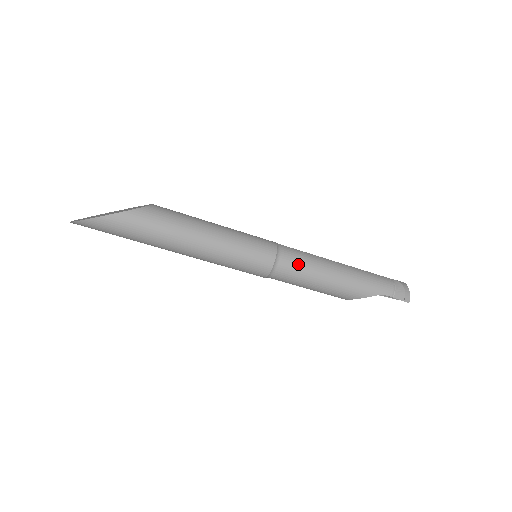
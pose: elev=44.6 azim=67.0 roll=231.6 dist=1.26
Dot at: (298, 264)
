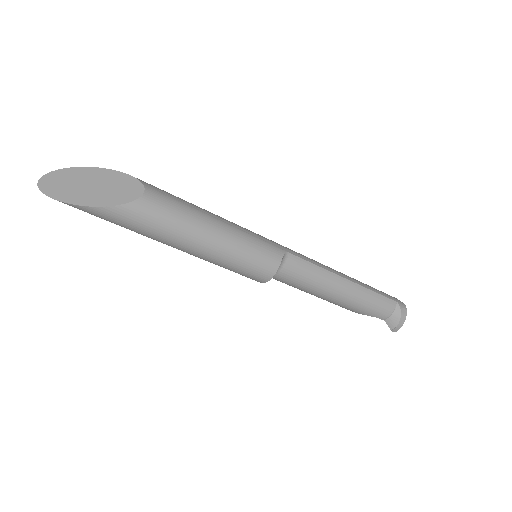
Dot at: (297, 280)
